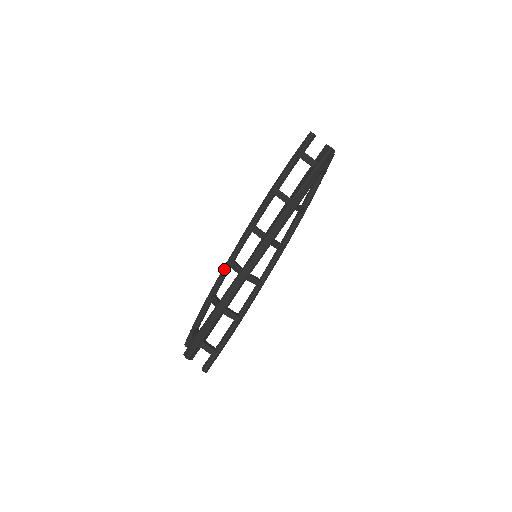
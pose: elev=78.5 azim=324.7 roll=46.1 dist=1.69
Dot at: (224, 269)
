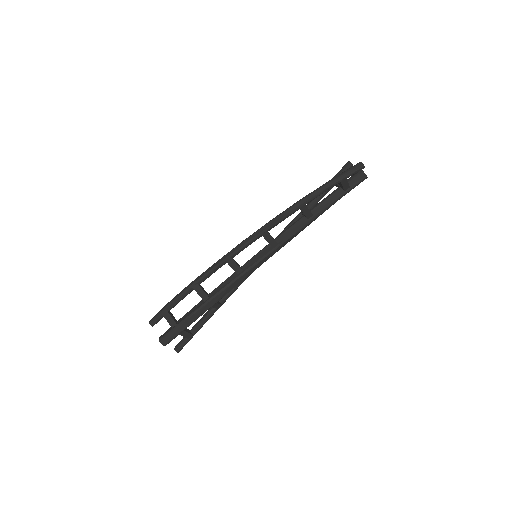
Dot at: (220, 265)
